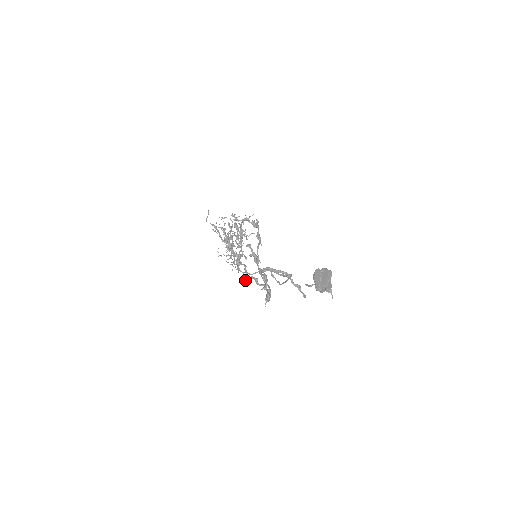
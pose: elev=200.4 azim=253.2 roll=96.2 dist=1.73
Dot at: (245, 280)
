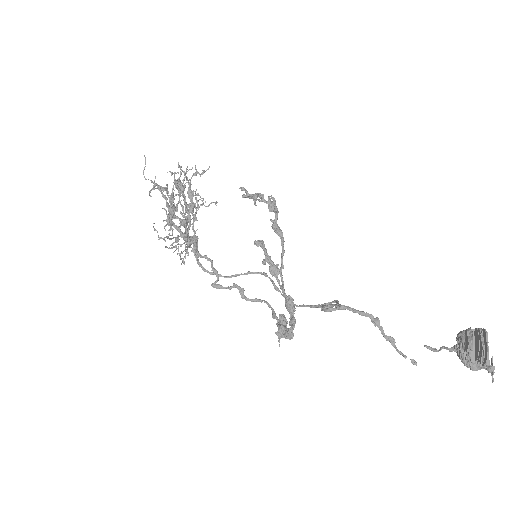
Dot at: (218, 288)
